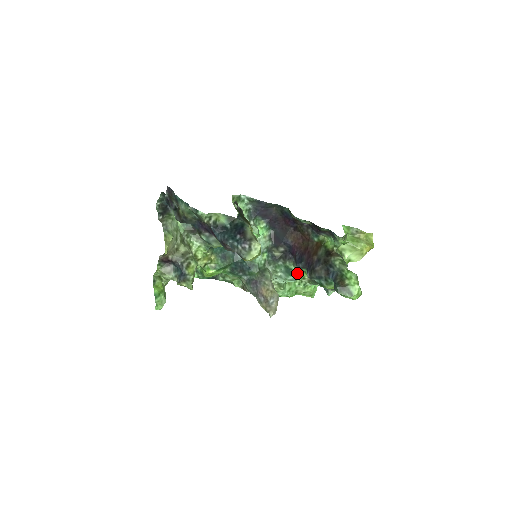
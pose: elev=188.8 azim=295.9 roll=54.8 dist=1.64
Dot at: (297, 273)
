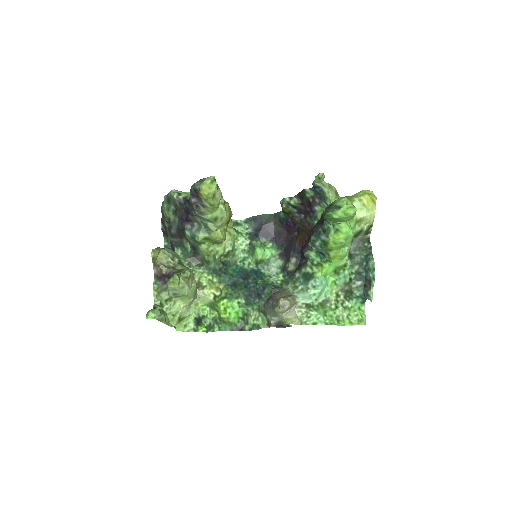
Dot at: (316, 274)
